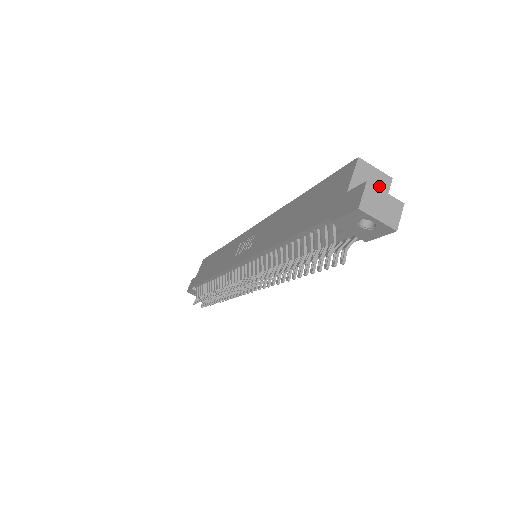
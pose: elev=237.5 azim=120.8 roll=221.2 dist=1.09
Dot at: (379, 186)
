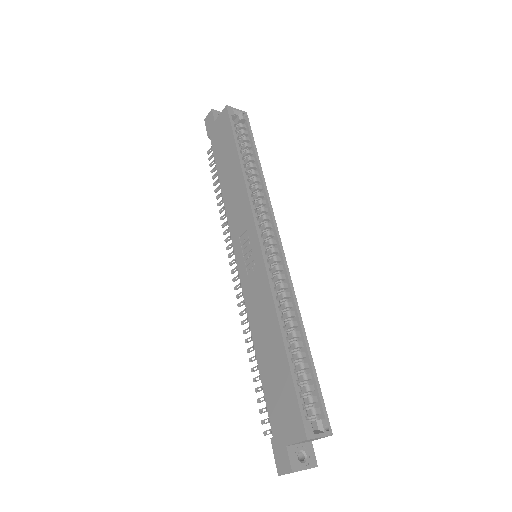
Dot at: occluded
